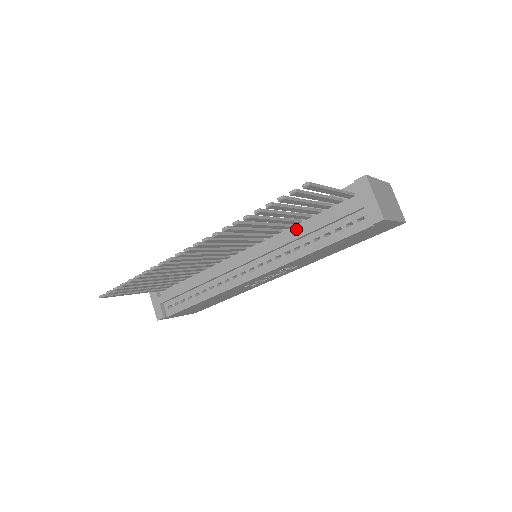
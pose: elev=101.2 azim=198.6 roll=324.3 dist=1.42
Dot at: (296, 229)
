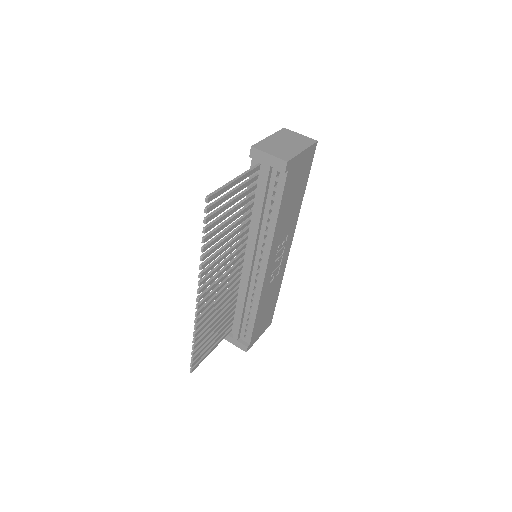
Dot at: occluded
